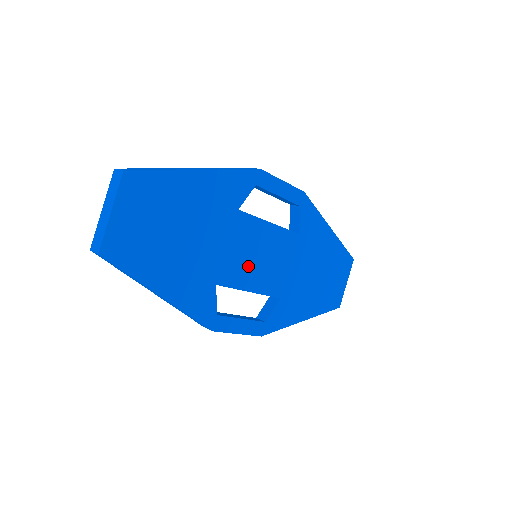
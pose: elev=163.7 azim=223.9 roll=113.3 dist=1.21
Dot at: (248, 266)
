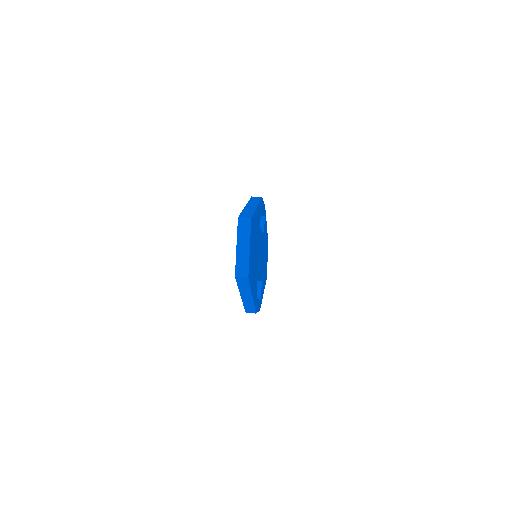
Dot at: occluded
